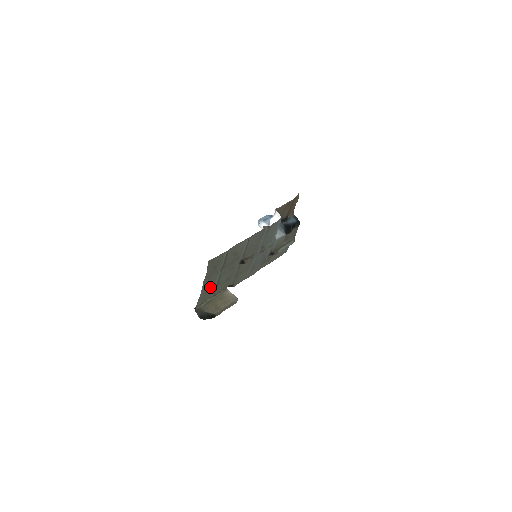
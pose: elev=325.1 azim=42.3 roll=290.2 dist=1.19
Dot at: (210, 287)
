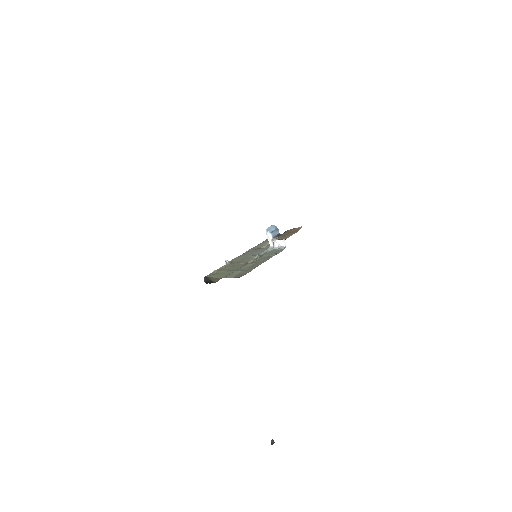
Dot at: (224, 273)
